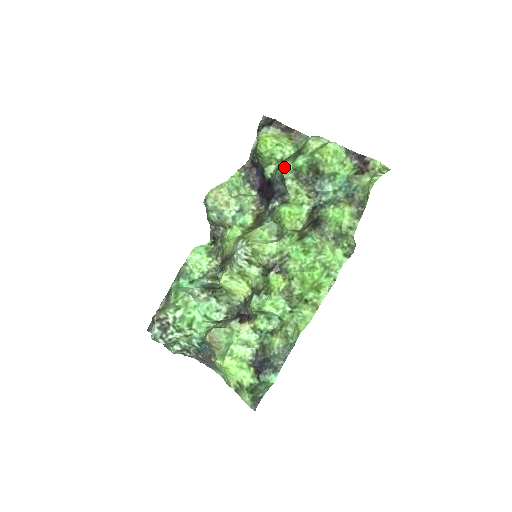
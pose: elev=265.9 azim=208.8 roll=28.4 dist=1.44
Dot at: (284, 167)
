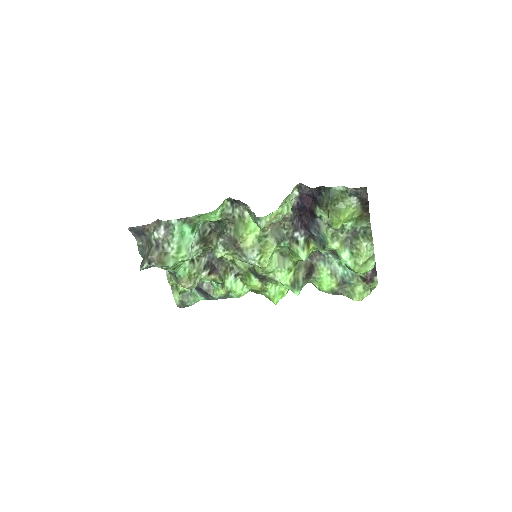
Dot at: (333, 244)
